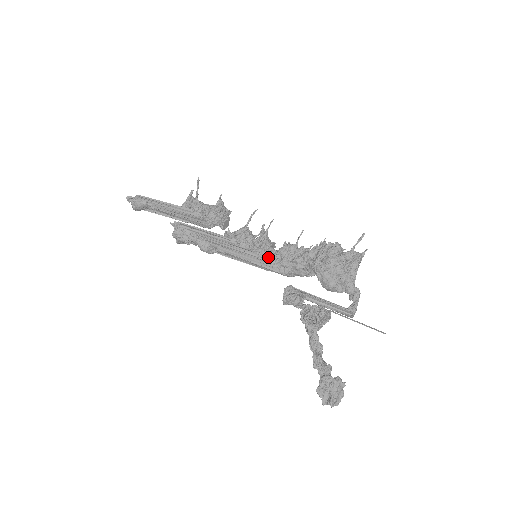
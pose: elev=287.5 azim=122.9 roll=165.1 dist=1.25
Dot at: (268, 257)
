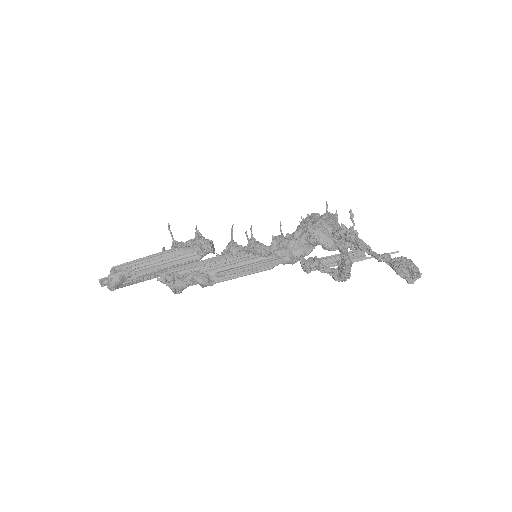
Dot at: (266, 253)
